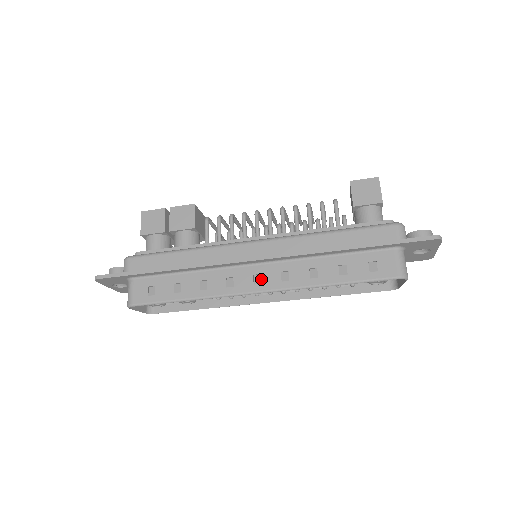
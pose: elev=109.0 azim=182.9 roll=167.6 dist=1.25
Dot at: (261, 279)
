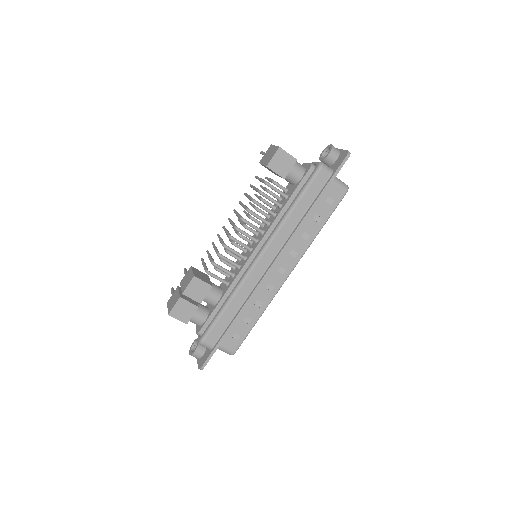
Dot at: (284, 268)
